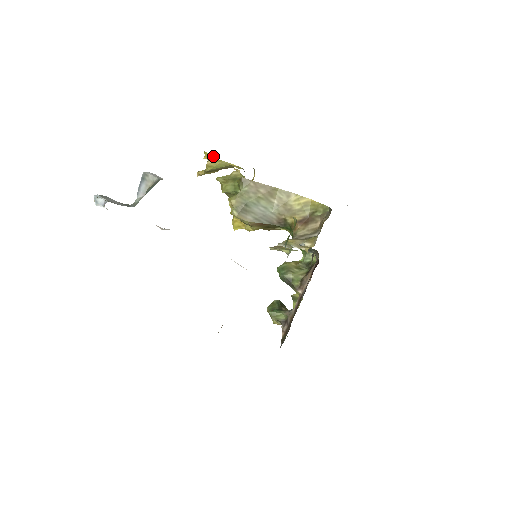
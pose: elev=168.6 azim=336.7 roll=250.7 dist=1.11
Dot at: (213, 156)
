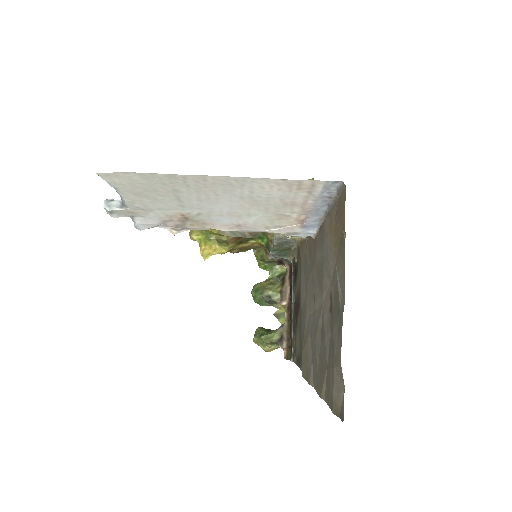
Dot at: occluded
